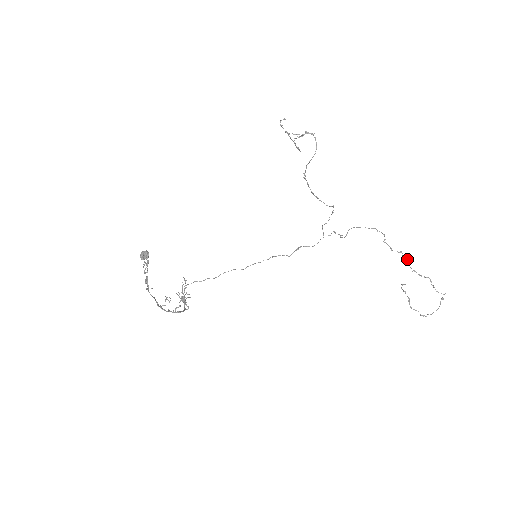
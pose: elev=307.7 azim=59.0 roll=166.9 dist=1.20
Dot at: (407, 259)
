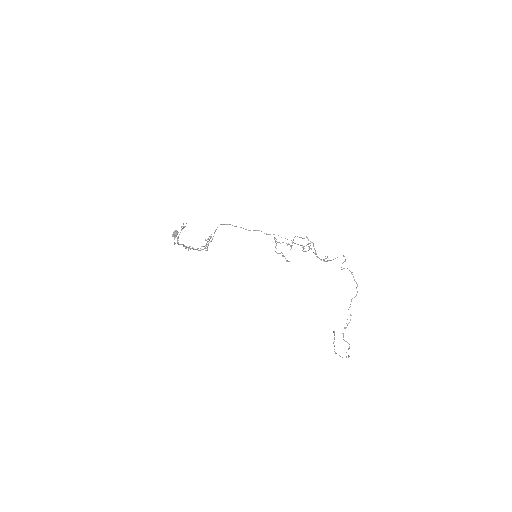
Dot at: occluded
